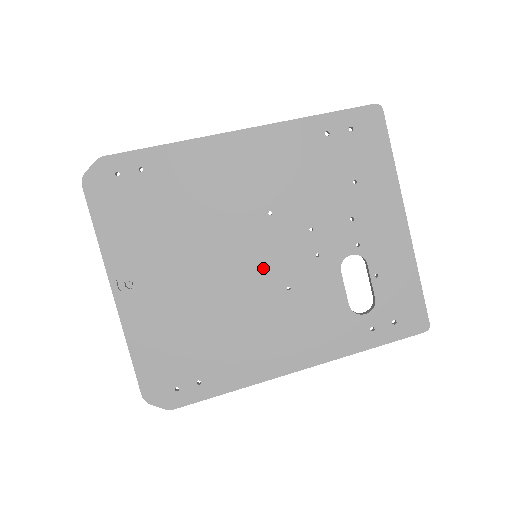
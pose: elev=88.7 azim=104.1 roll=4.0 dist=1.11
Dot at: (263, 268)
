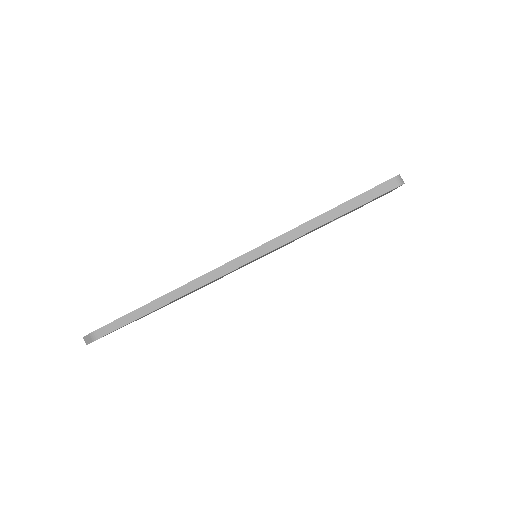
Dot at: occluded
